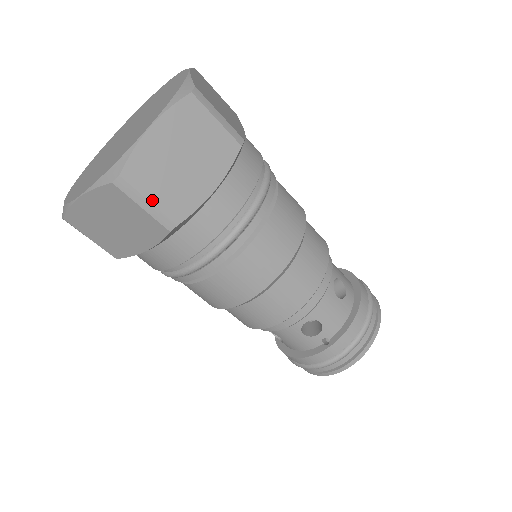
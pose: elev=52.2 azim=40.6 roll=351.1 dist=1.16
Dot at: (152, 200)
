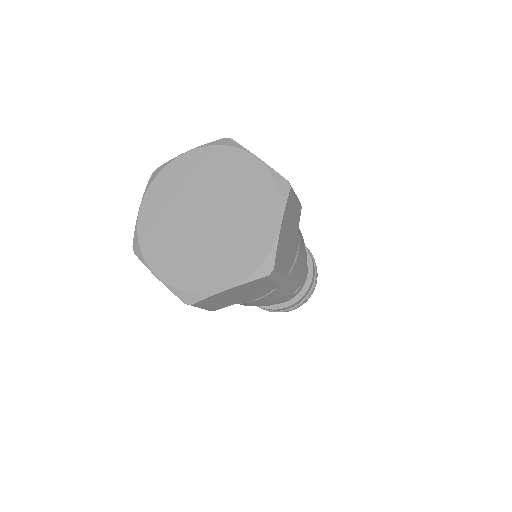
Dot at: (205, 308)
